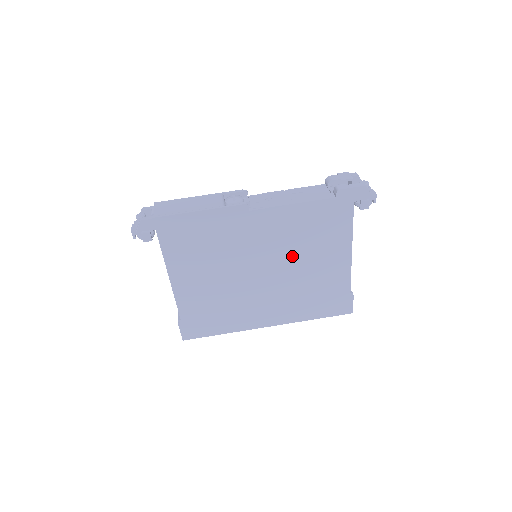
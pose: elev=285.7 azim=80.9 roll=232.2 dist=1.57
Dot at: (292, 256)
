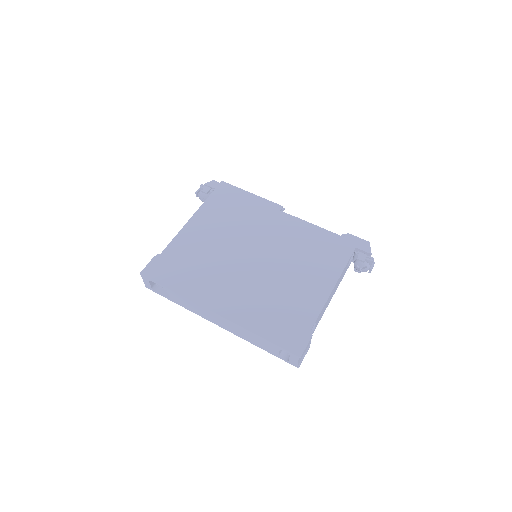
Dot at: (285, 259)
